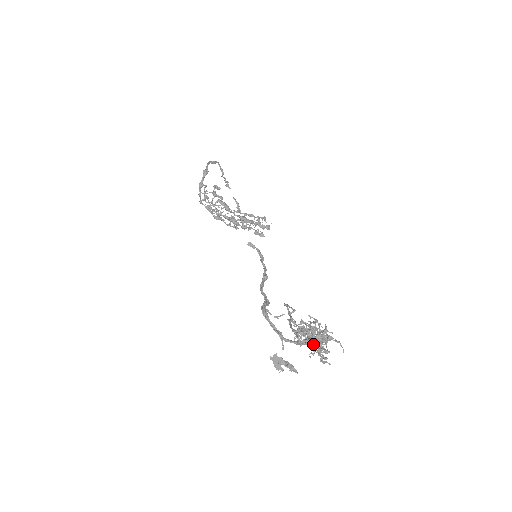
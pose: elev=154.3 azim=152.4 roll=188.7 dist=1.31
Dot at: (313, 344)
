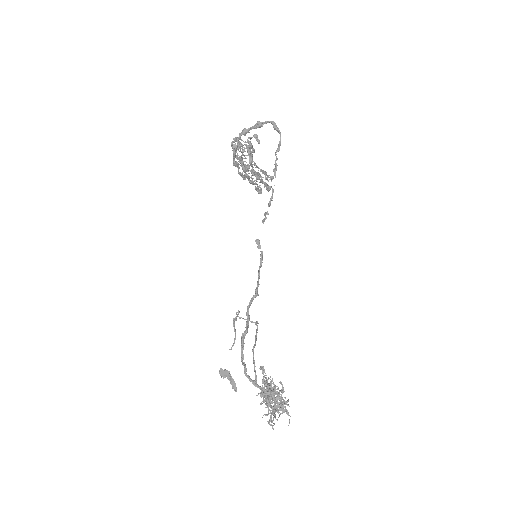
Dot at: (269, 402)
